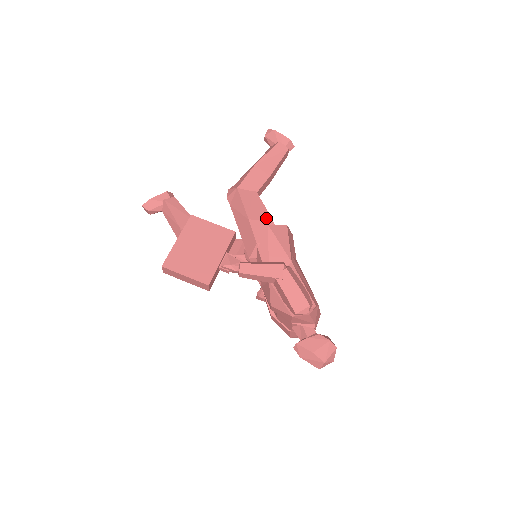
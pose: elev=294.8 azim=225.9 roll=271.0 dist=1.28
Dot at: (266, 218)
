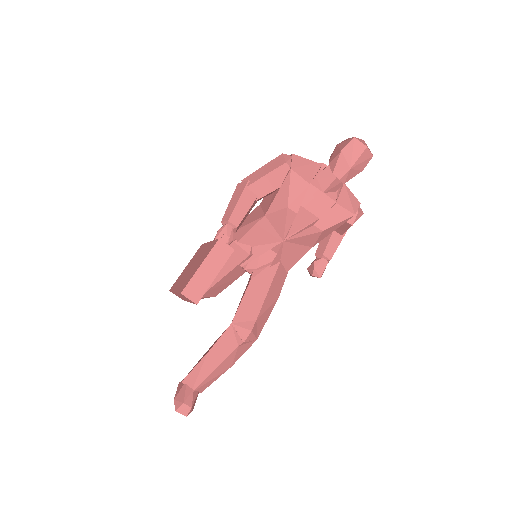
Dot at: occluded
